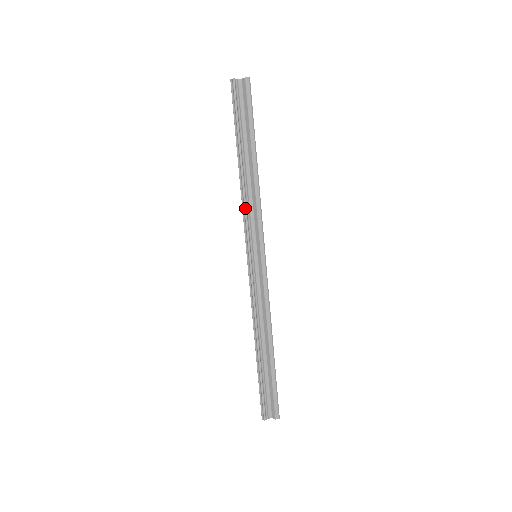
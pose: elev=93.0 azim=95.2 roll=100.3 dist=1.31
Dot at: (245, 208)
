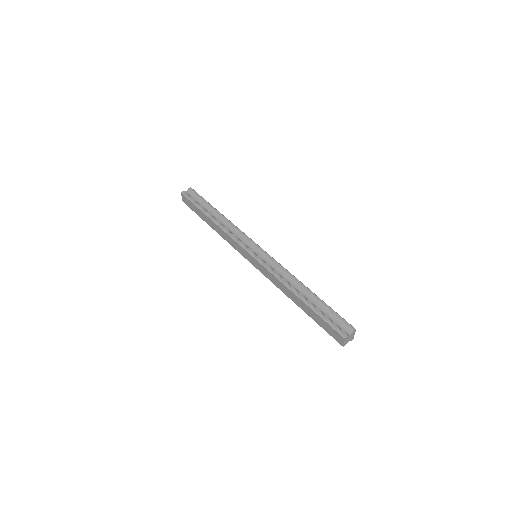
Dot at: (230, 233)
